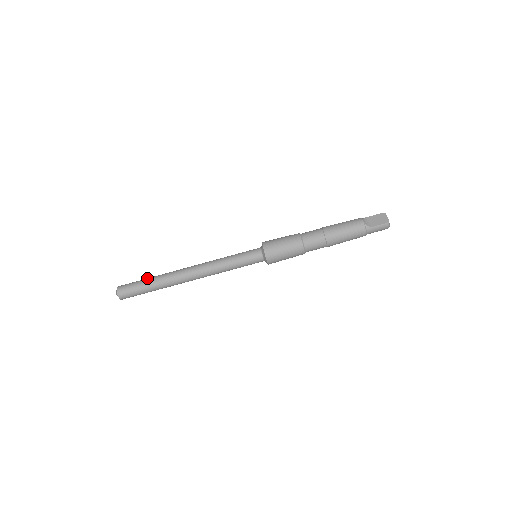
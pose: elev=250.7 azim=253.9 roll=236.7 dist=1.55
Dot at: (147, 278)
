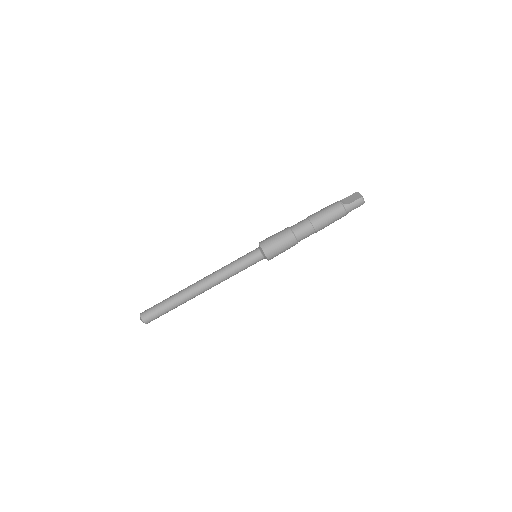
Dot at: (165, 299)
